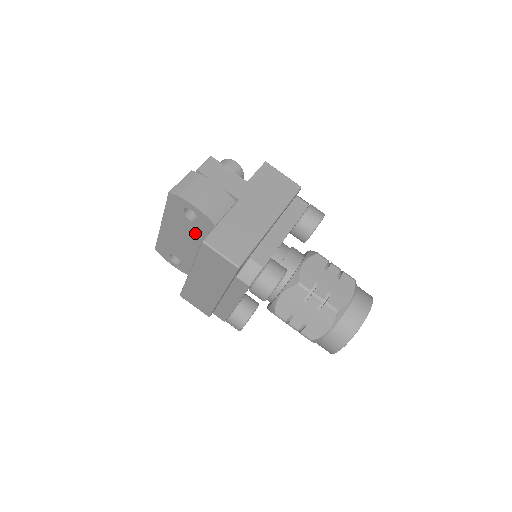
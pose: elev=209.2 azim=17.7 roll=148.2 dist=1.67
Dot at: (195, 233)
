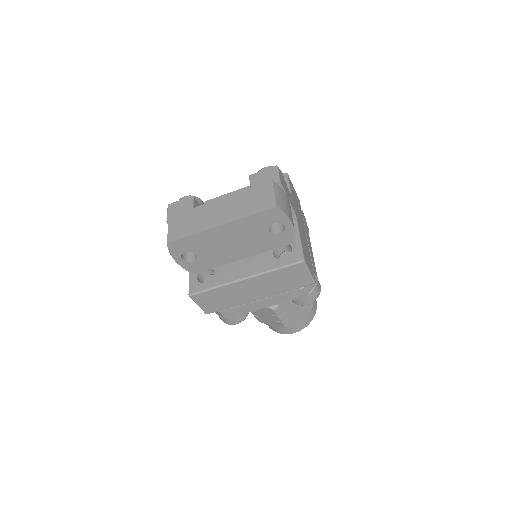
Dot at: (259, 242)
